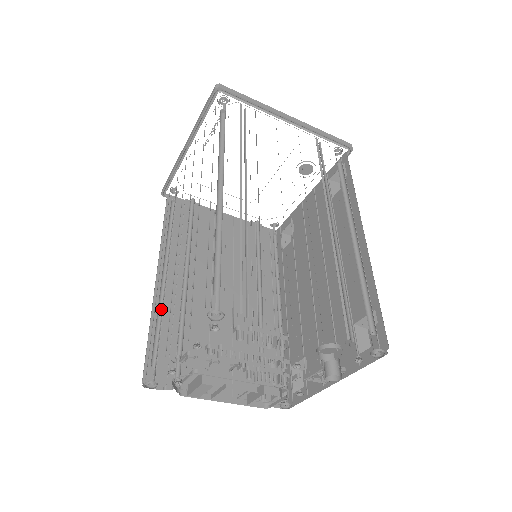
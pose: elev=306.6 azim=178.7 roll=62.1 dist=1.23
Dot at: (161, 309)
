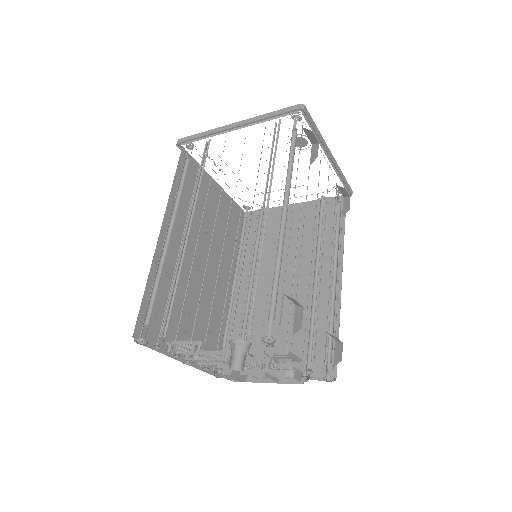
Dot at: (231, 315)
